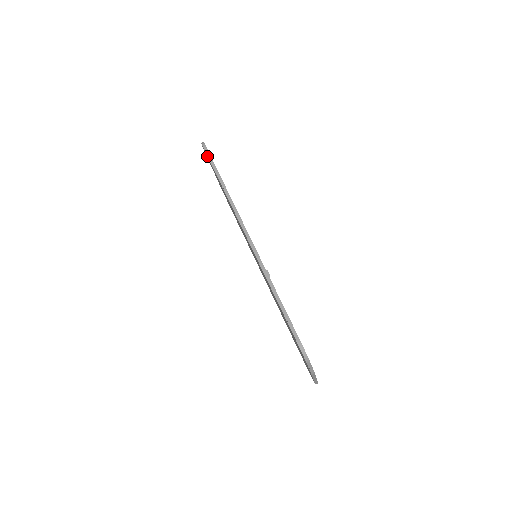
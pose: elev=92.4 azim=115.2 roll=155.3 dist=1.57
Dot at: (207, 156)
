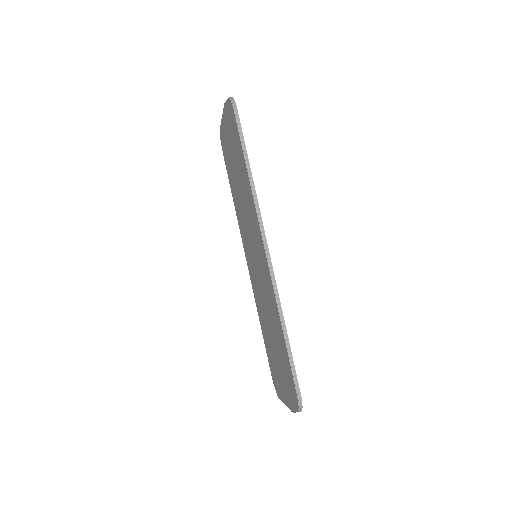
Dot at: (235, 123)
